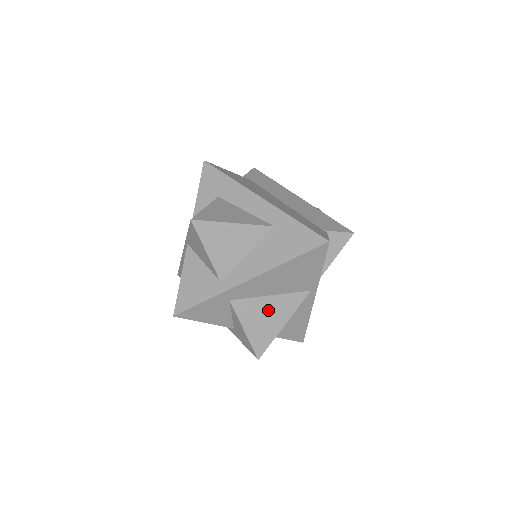
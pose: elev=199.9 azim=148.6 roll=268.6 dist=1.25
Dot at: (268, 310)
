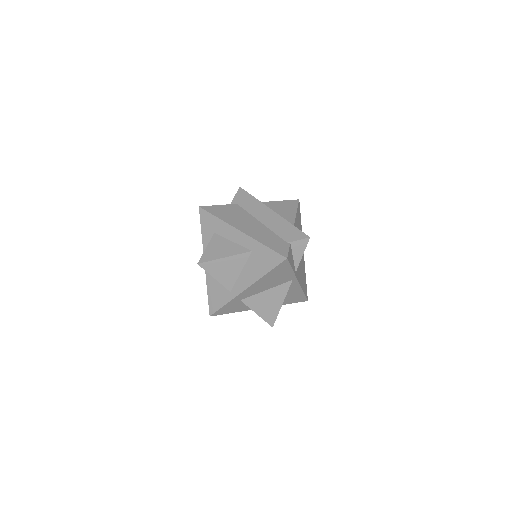
Dot at: (268, 299)
